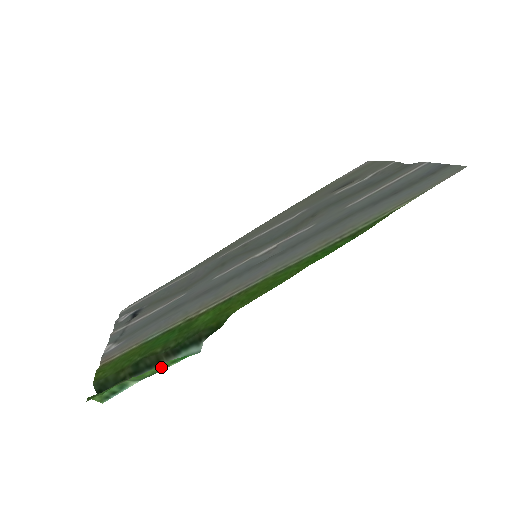
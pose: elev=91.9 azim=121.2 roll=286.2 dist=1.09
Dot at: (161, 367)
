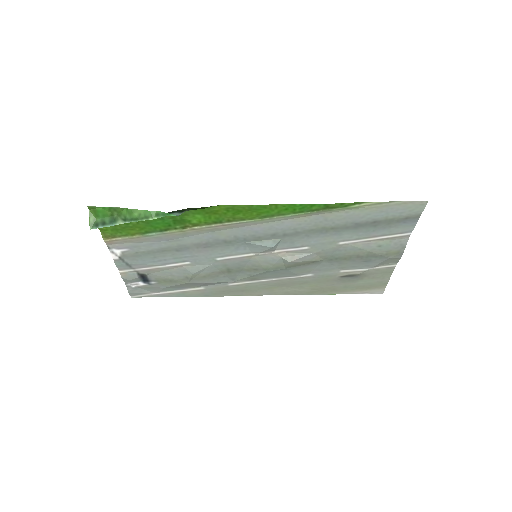
Dot at: (147, 214)
